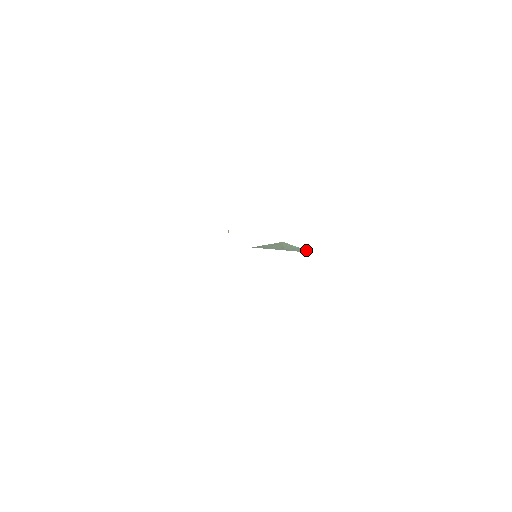
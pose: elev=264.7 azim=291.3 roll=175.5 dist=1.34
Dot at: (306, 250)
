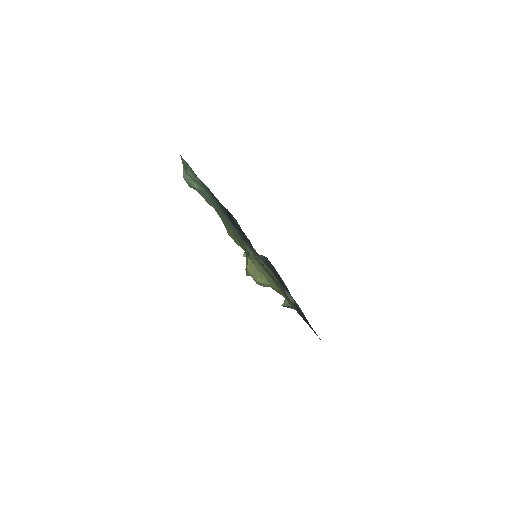
Dot at: (278, 283)
